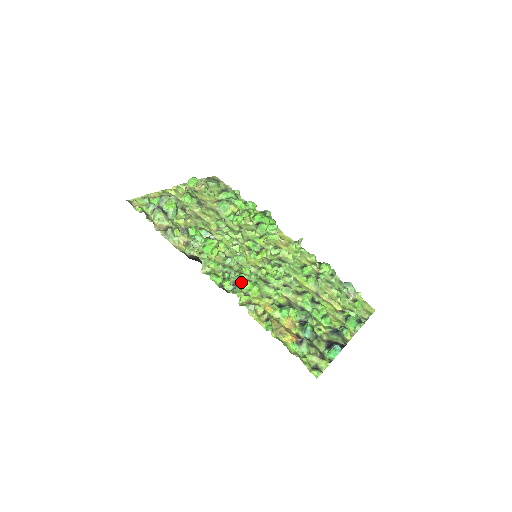
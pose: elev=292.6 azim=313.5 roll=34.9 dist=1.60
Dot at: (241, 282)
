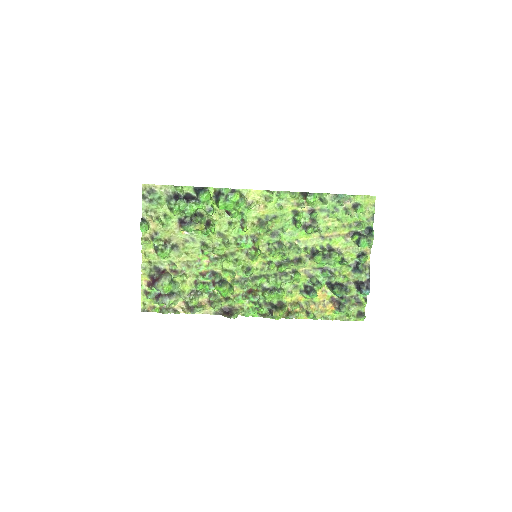
Dot at: (269, 300)
